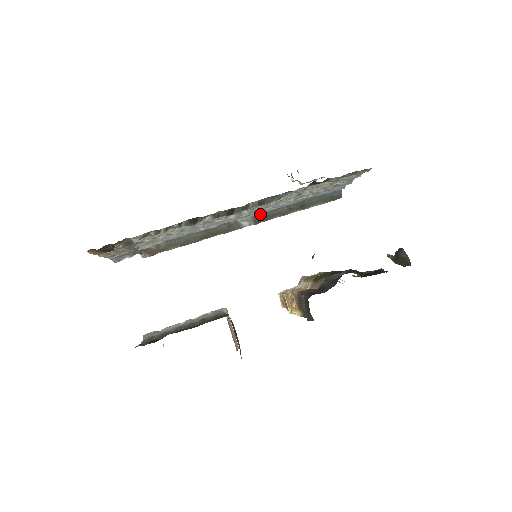
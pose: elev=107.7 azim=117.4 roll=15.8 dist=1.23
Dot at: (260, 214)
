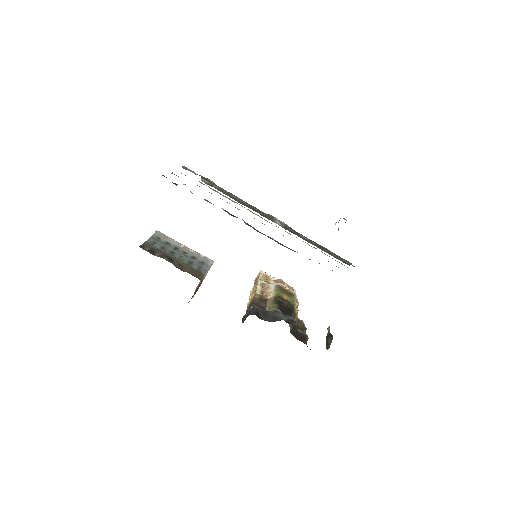
Dot at: occluded
